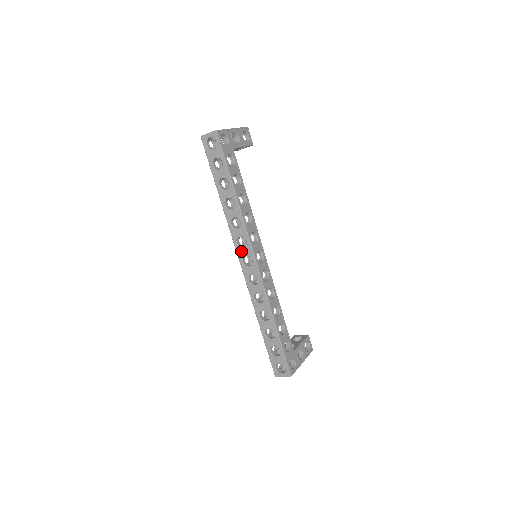
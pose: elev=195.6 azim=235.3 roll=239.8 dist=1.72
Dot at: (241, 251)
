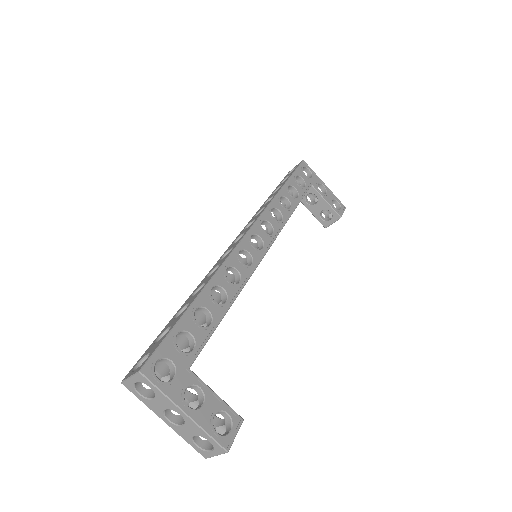
Dot at: occluded
